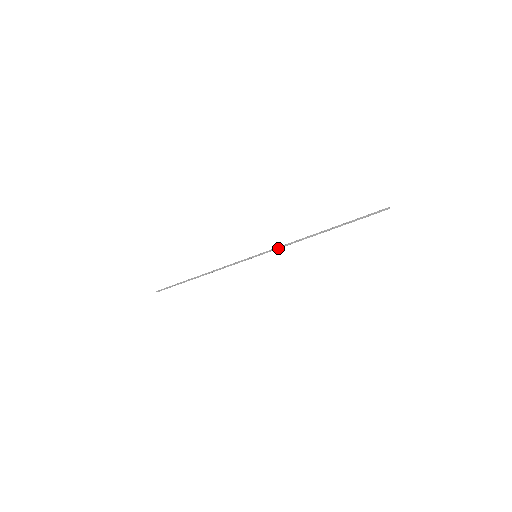
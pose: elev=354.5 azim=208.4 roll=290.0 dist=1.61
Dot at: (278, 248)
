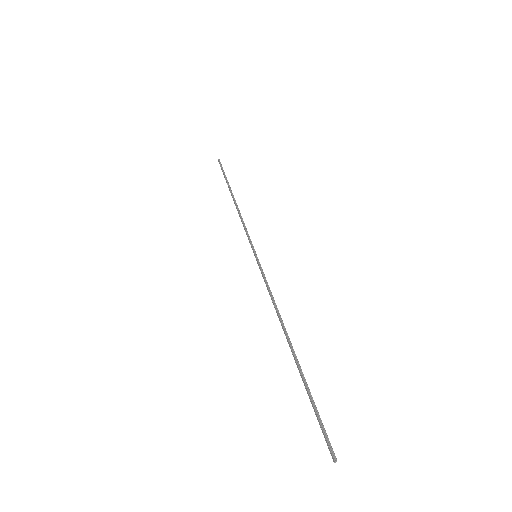
Dot at: (265, 283)
